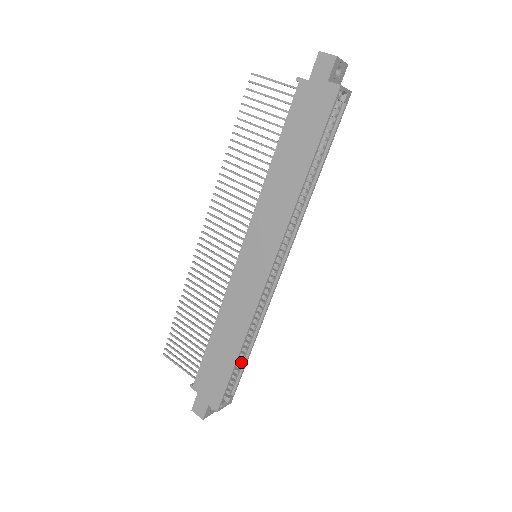
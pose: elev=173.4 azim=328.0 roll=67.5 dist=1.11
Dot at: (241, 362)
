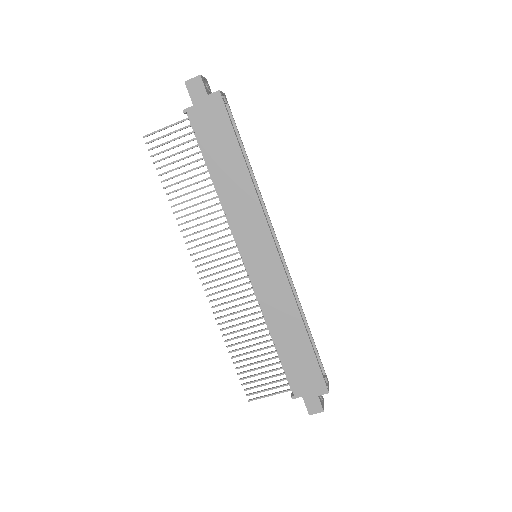
Dot at: occluded
